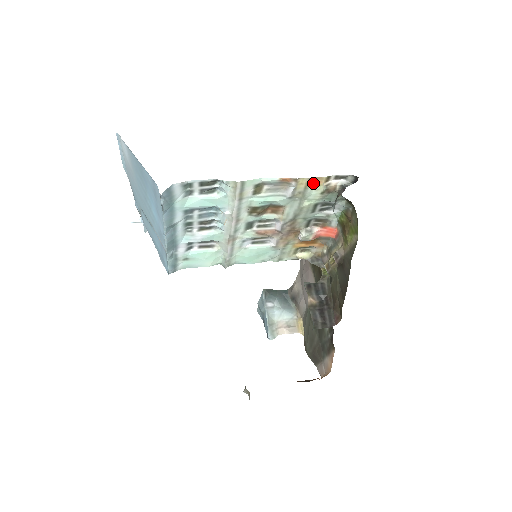
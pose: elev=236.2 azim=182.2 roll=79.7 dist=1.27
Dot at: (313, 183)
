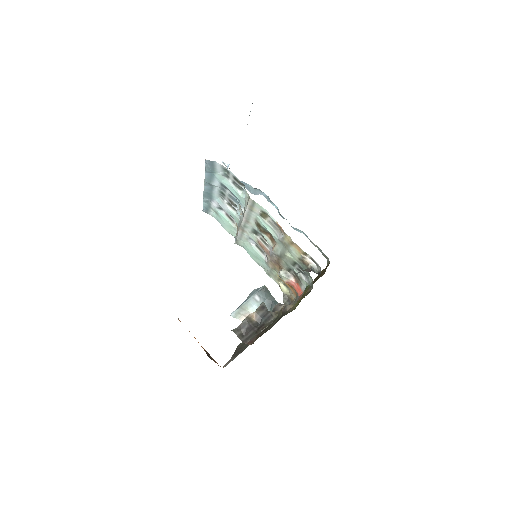
Dot at: (295, 246)
